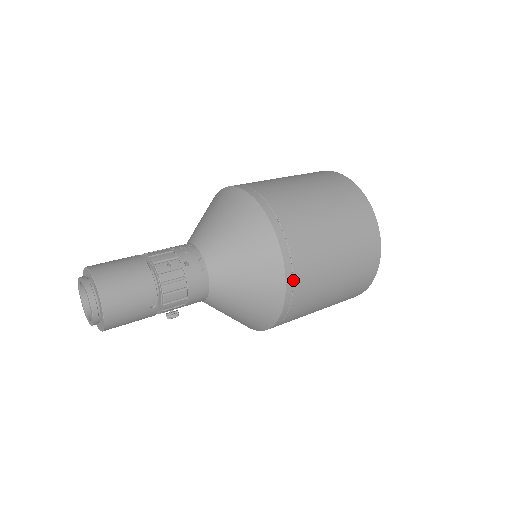
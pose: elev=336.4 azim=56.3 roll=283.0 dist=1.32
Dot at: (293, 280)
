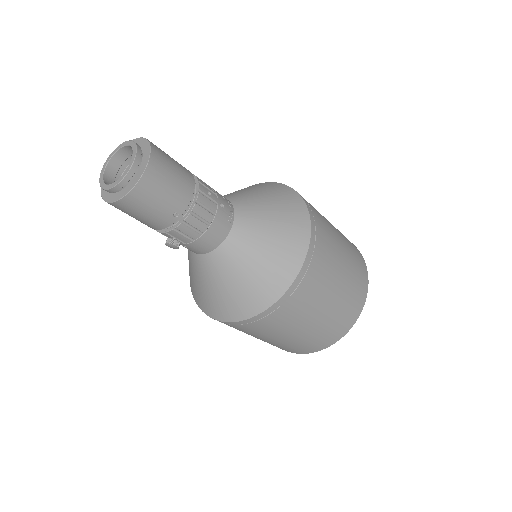
Dot at: (301, 281)
